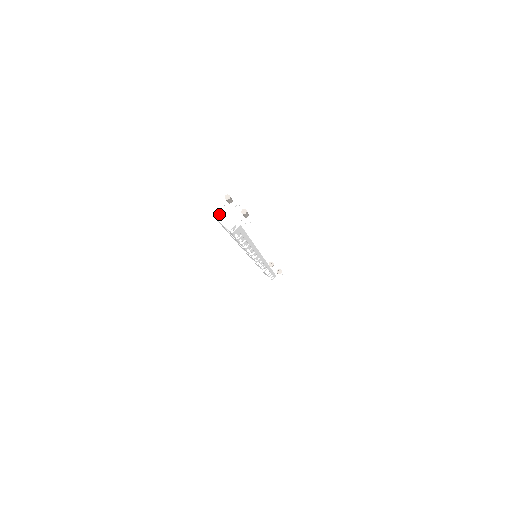
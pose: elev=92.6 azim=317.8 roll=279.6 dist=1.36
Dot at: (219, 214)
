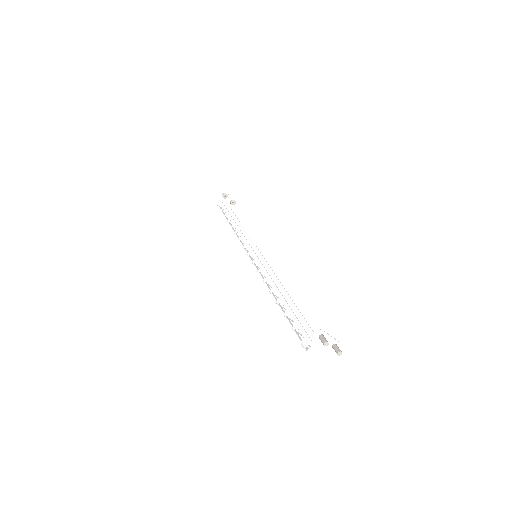
Dot at: (310, 349)
